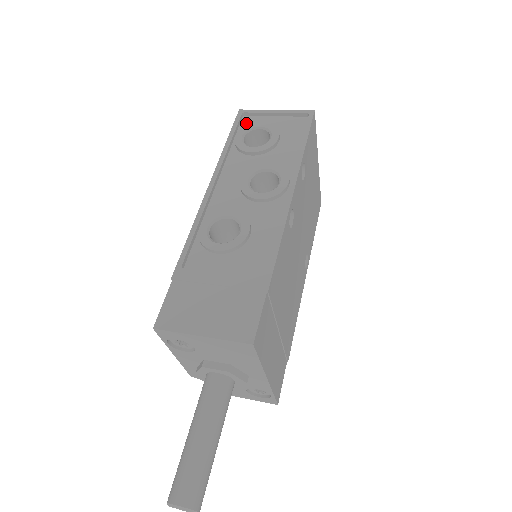
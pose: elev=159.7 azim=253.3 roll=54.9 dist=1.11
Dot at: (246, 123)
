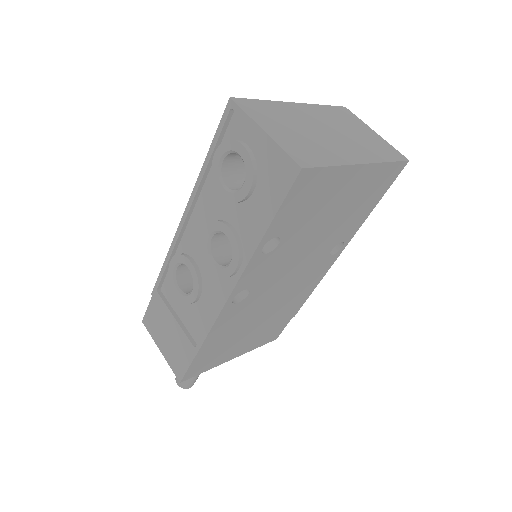
Dot at: (234, 128)
